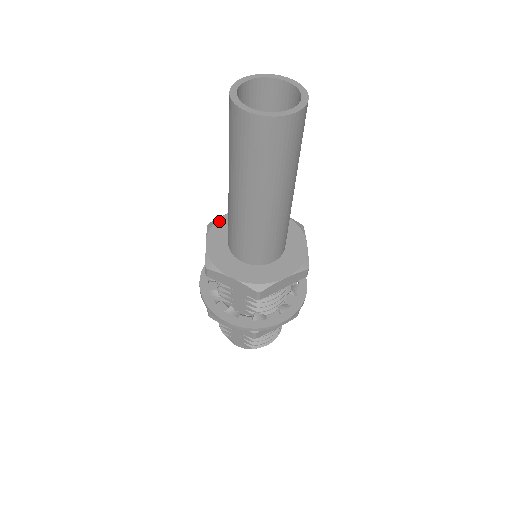
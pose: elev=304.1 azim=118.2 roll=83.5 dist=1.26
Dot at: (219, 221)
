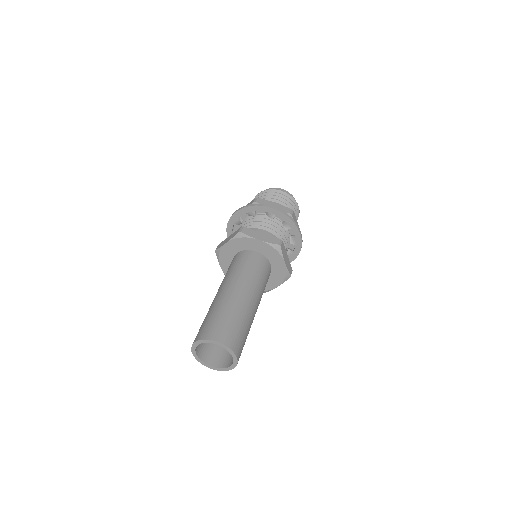
Dot at: (221, 252)
